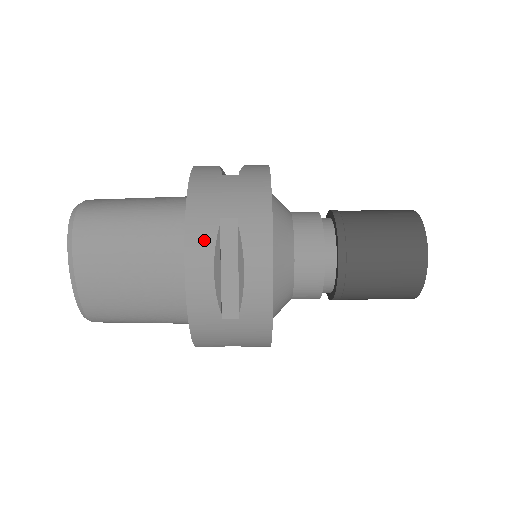
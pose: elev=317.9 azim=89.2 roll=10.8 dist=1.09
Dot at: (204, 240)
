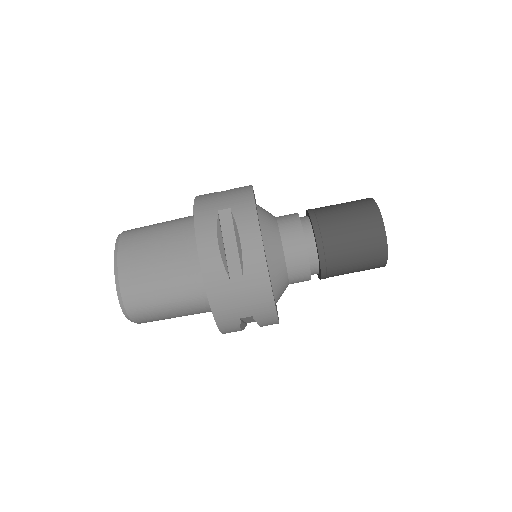
Dot at: (232, 328)
